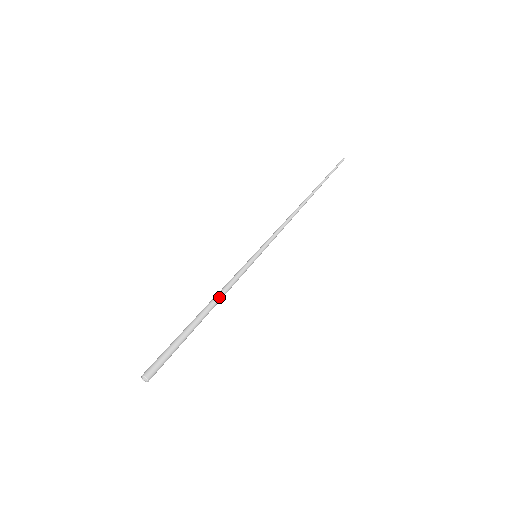
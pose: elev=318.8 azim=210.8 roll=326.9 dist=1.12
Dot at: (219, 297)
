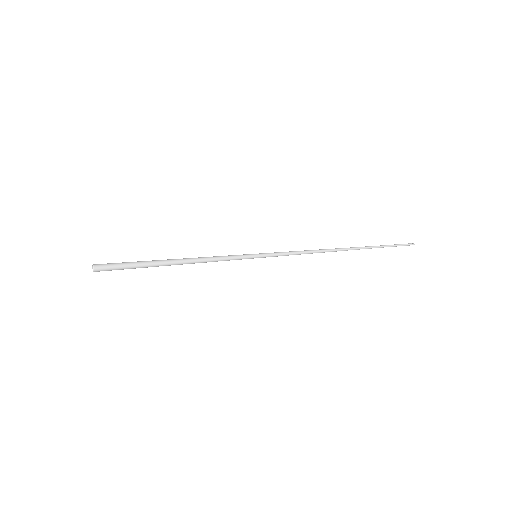
Dot at: (197, 259)
